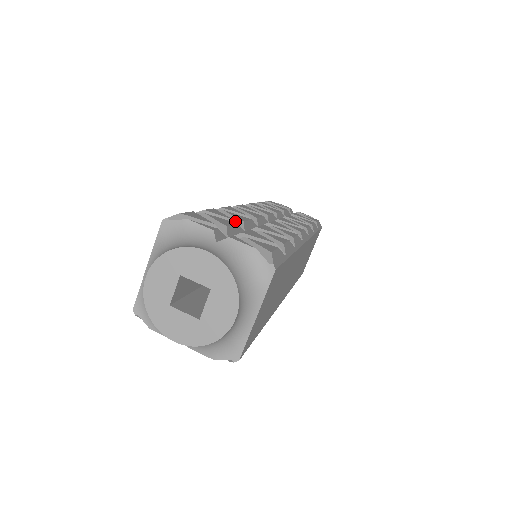
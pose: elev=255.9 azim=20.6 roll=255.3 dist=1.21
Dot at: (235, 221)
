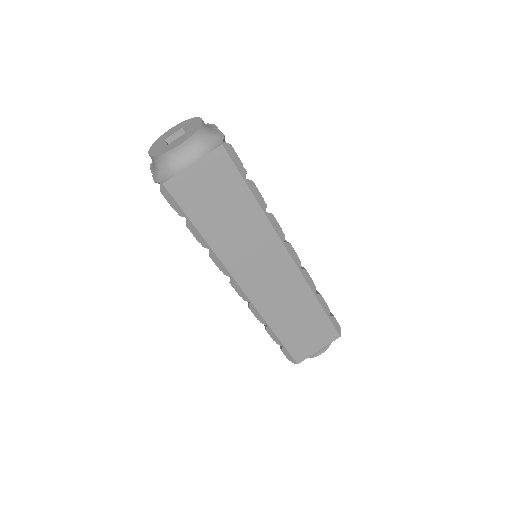
Dot at: occluded
